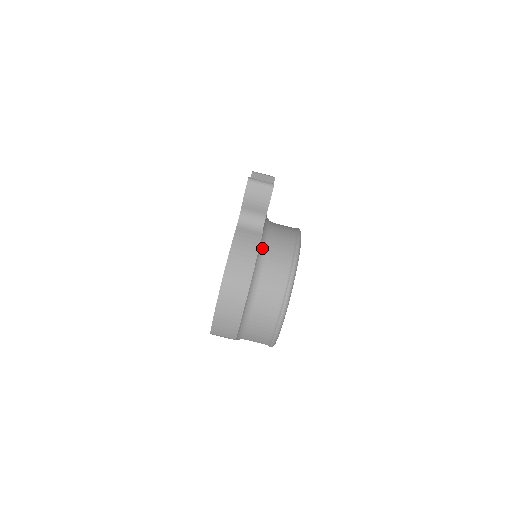
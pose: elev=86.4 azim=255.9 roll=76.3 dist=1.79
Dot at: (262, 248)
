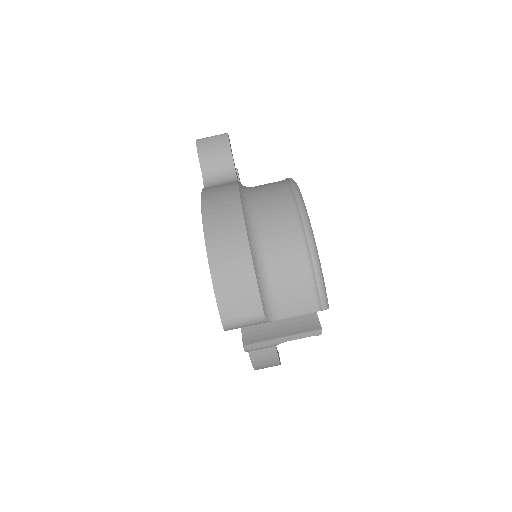
Dot at: (243, 188)
